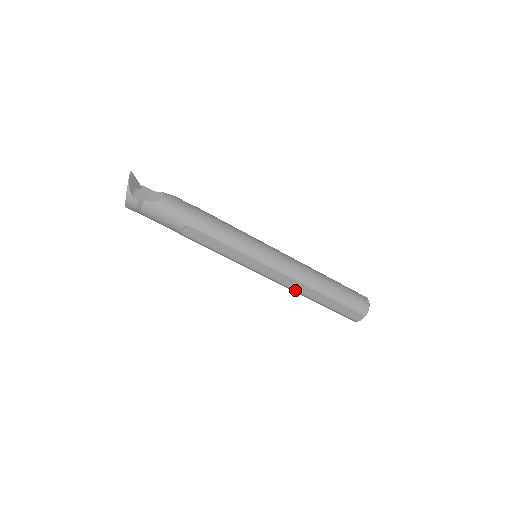
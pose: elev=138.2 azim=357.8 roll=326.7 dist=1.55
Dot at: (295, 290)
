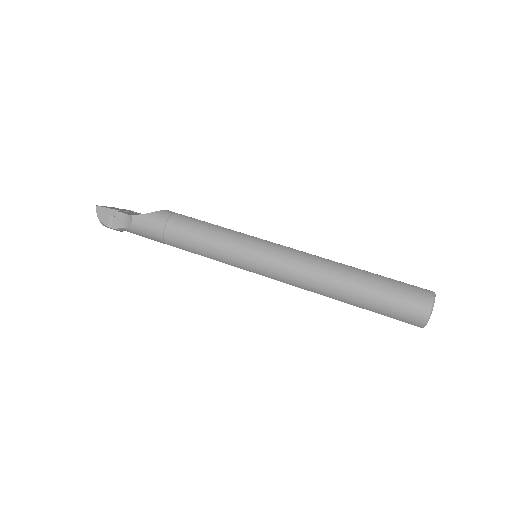
Dot at: occluded
